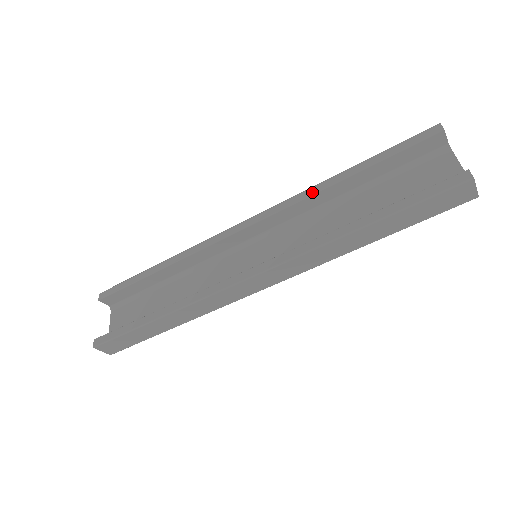
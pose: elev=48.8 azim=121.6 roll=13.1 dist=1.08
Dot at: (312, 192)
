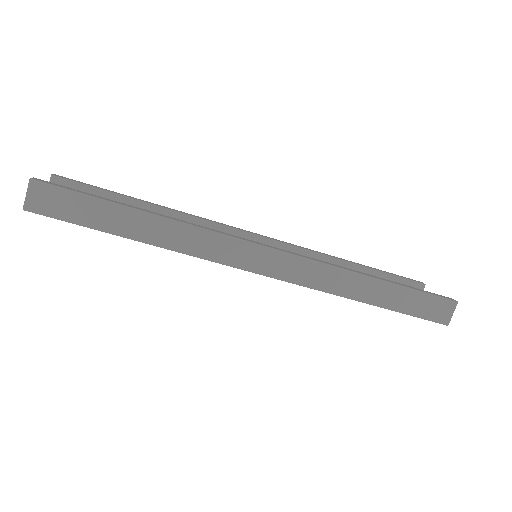
Dot at: (324, 254)
